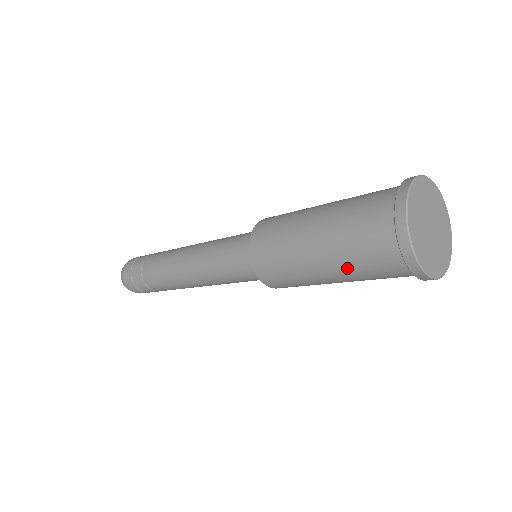
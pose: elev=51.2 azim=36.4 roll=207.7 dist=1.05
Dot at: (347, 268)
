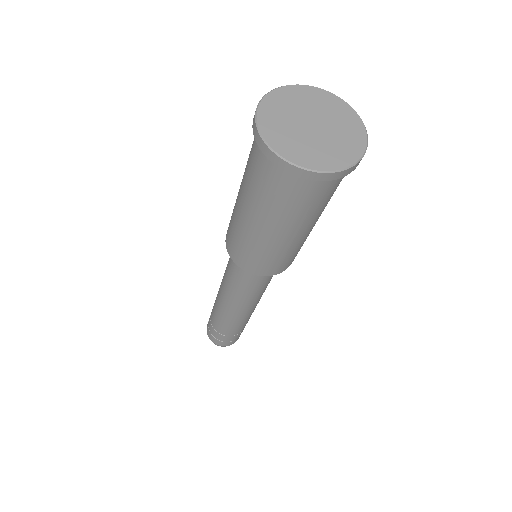
Dot at: (266, 210)
